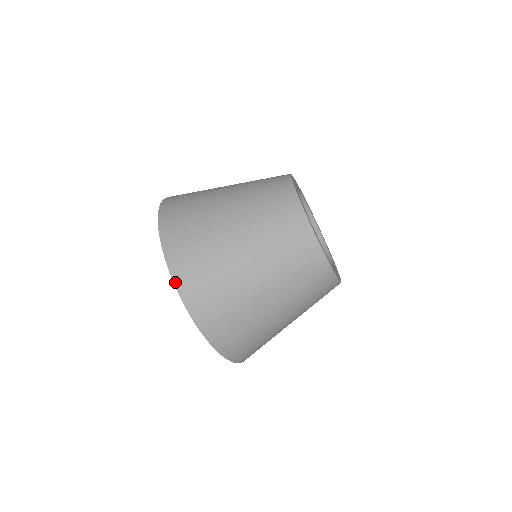
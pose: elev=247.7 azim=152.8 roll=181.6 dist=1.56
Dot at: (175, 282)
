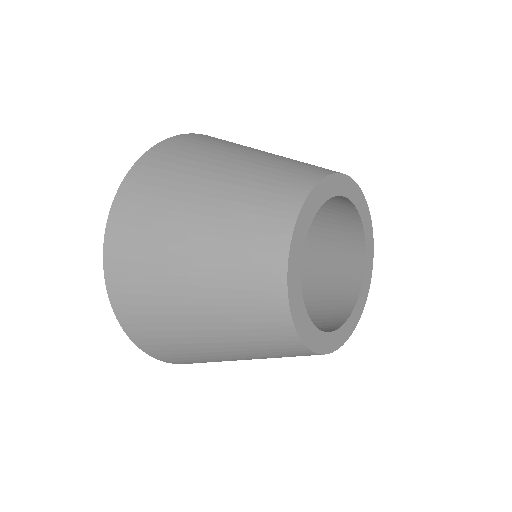
Dot at: (108, 226)
